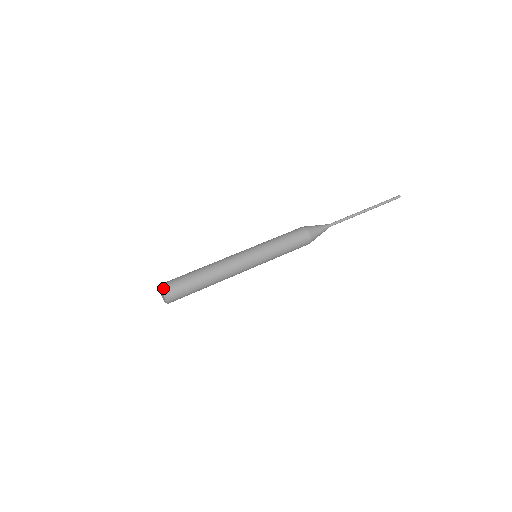
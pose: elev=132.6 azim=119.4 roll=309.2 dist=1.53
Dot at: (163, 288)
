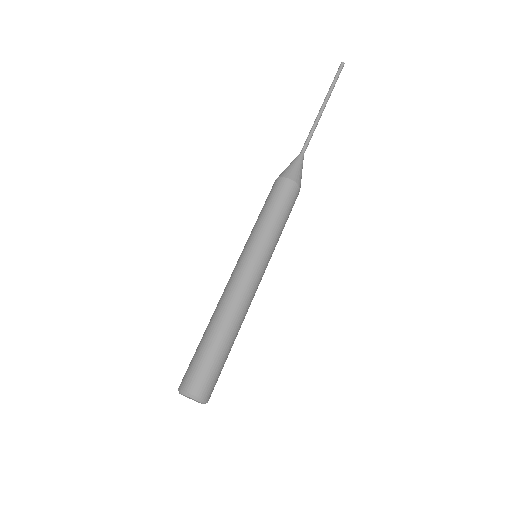
Dot at: (201, 398)
